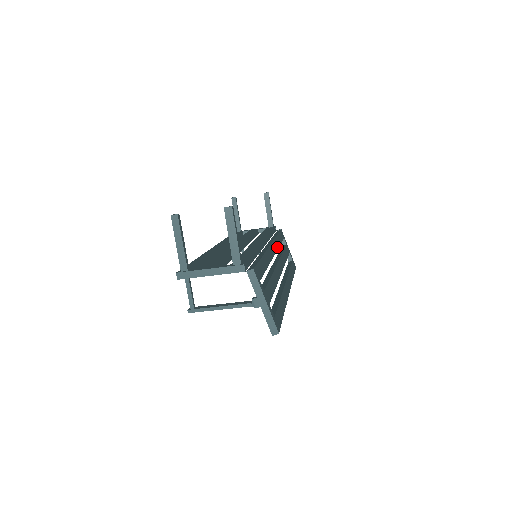
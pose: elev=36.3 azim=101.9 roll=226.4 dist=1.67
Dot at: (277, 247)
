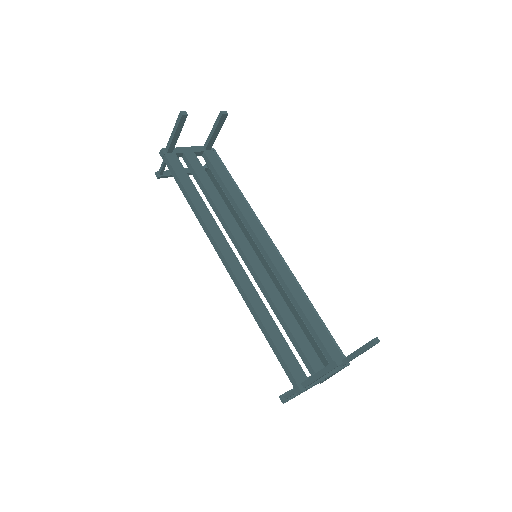
Dot at: occluded
